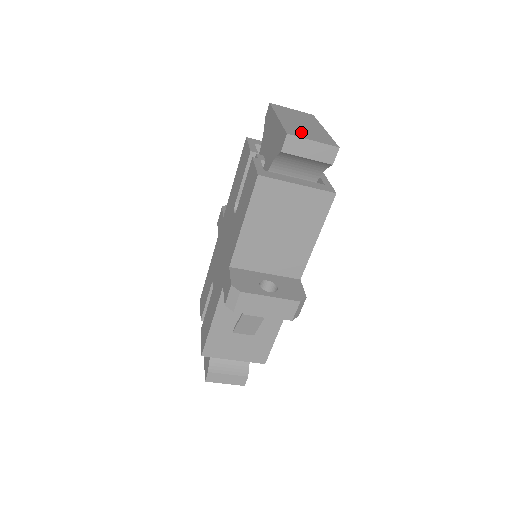
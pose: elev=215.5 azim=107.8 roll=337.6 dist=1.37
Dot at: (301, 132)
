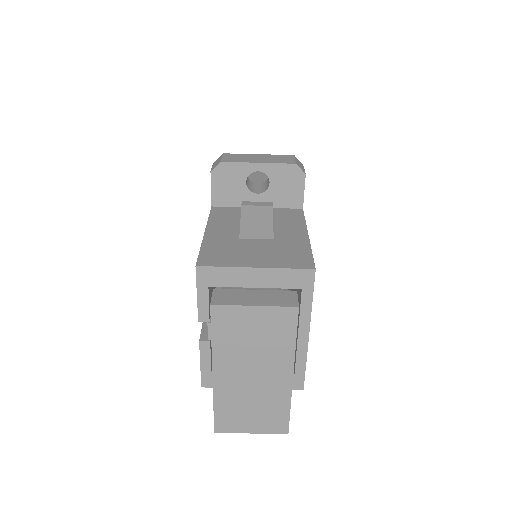
Dot at: occluded
